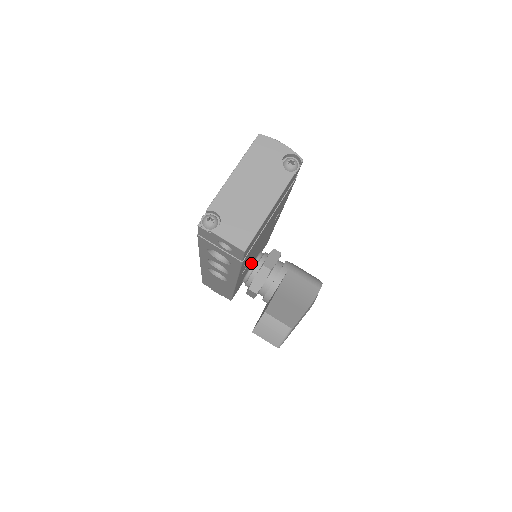
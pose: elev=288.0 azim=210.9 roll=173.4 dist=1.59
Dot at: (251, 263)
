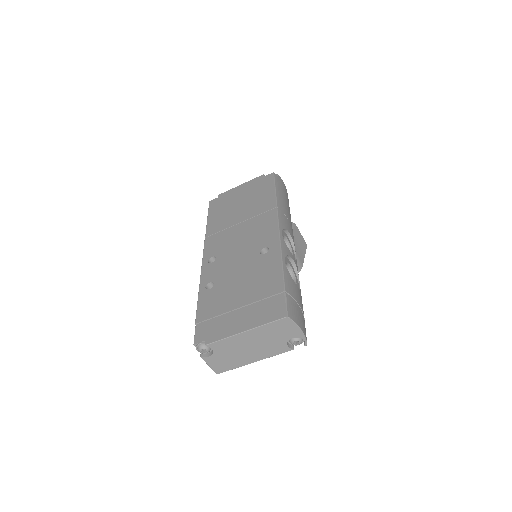
Dot at: occluded
